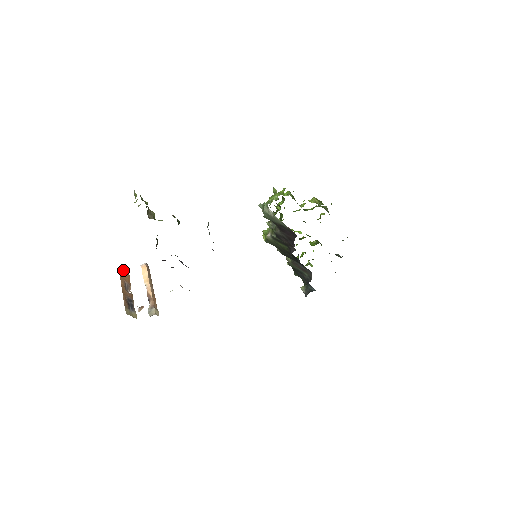
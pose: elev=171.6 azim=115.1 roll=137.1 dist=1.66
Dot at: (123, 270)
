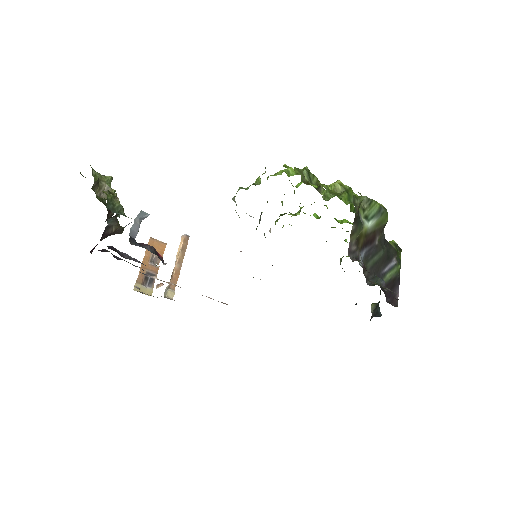
Dot at: occluded
